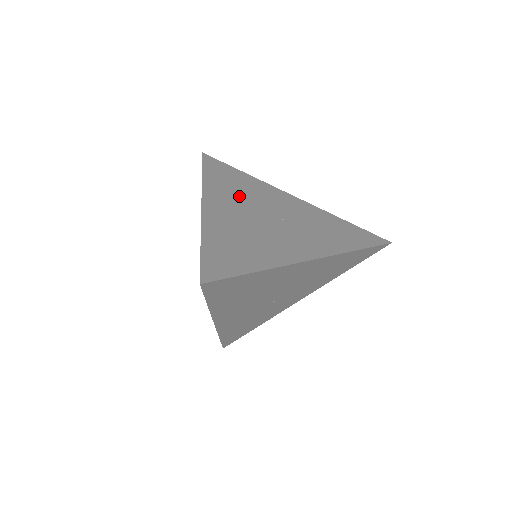
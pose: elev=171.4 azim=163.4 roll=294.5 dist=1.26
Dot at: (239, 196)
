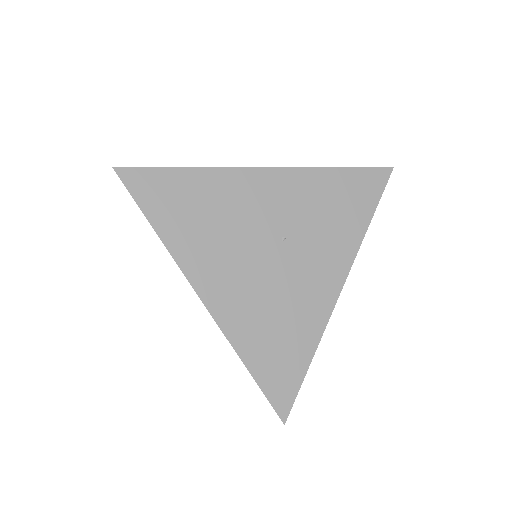
Dot at: (220, 238)
